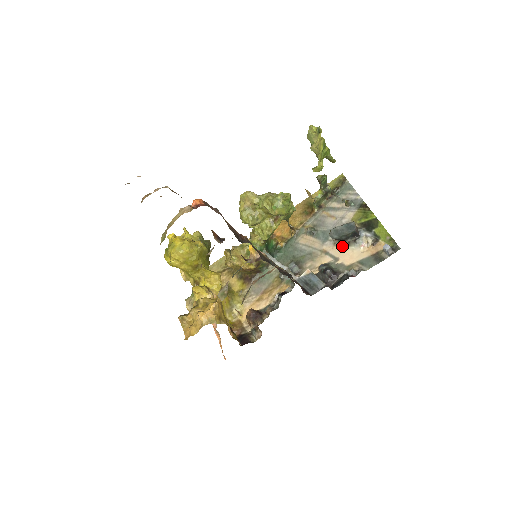
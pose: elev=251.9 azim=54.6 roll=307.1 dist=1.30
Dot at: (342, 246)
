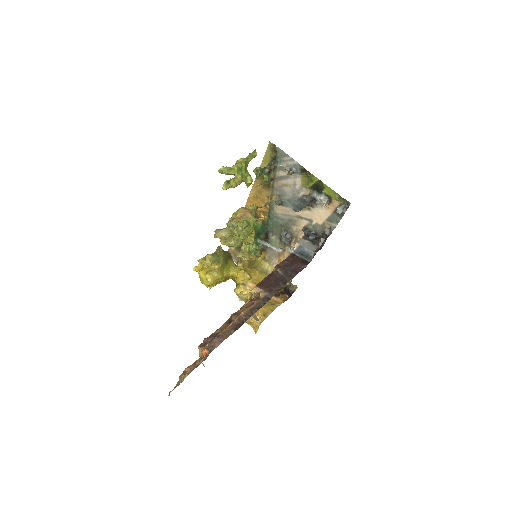
Dot at: (308, 210)
